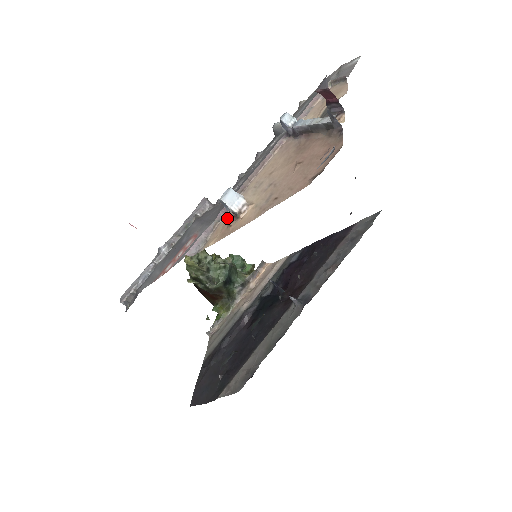
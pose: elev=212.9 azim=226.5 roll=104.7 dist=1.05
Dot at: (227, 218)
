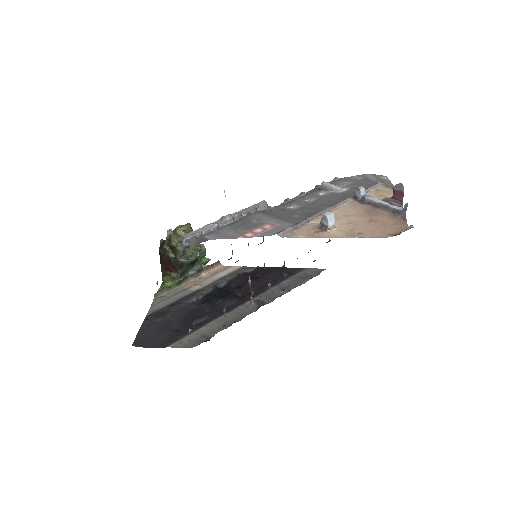
Dot at: (311, 226)
